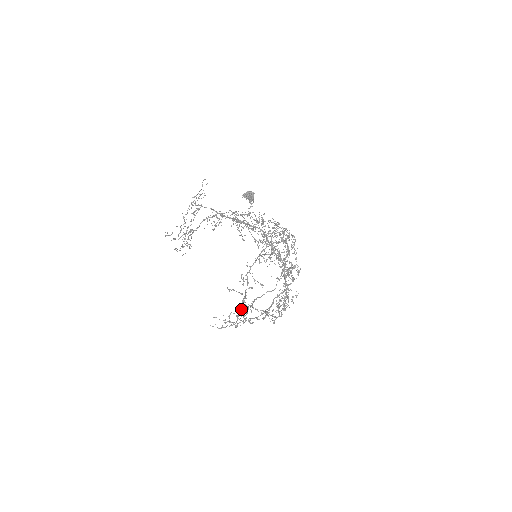
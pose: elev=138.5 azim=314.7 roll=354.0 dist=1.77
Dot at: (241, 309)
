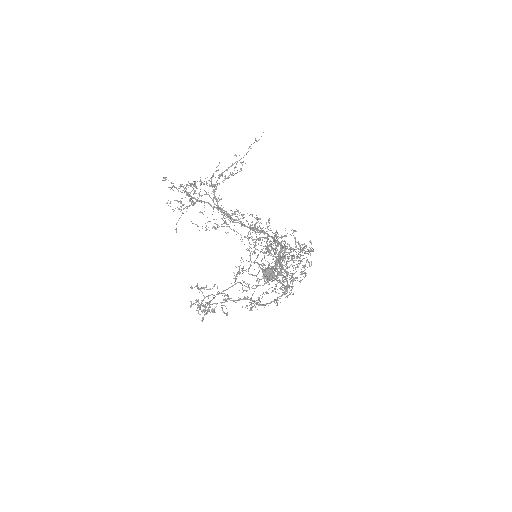
Dot at: (199, 306)
